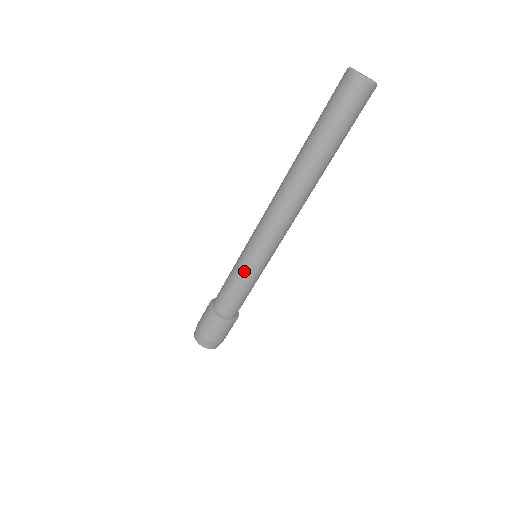
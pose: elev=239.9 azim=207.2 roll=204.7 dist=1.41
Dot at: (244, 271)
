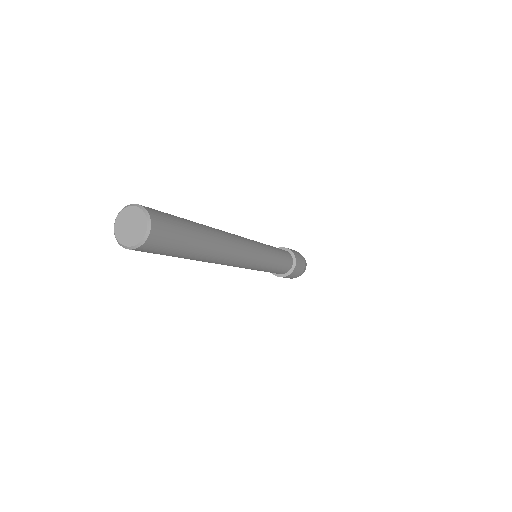
Dot at: occluded
